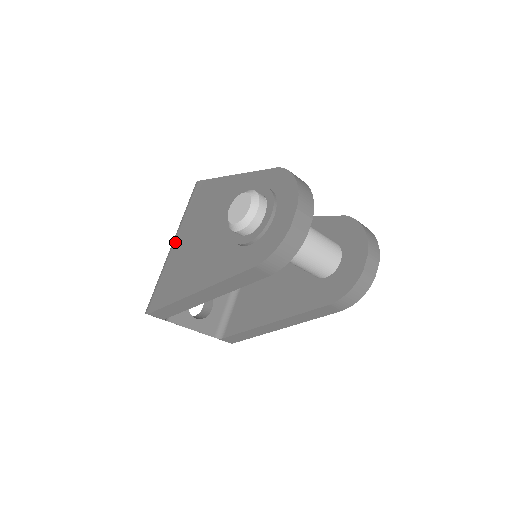
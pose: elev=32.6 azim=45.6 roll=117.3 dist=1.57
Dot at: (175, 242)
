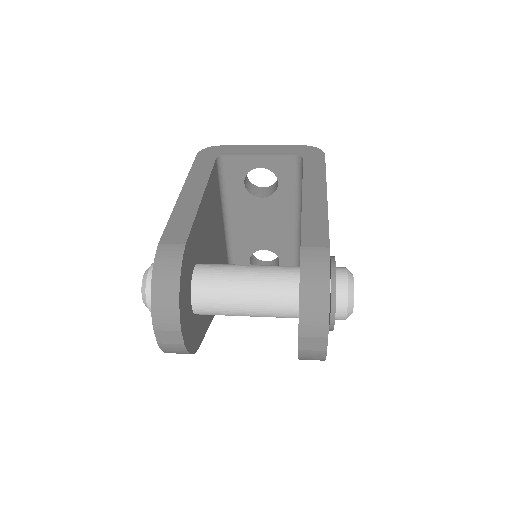
Dot at: occluded
